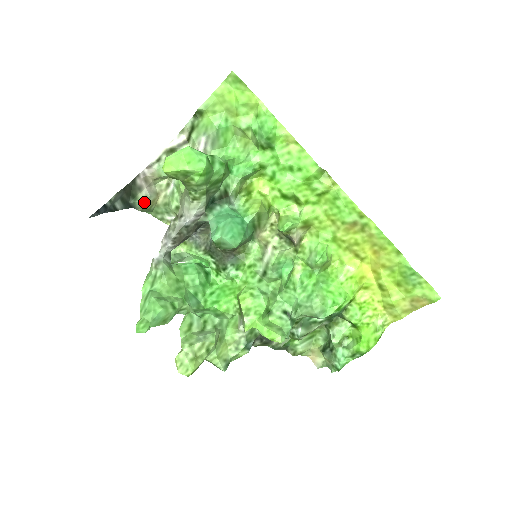
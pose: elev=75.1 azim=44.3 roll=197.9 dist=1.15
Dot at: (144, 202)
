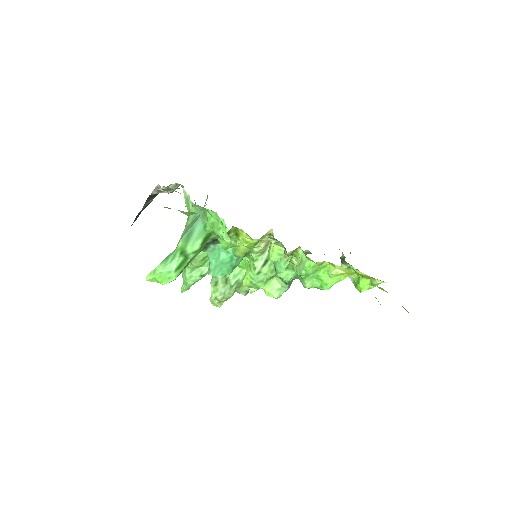
Dot at: (168, 193)
